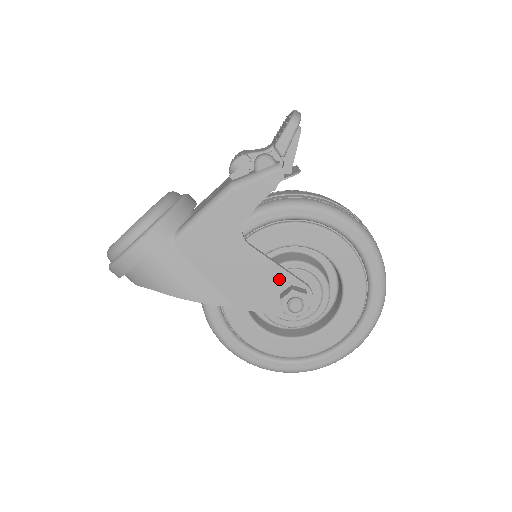
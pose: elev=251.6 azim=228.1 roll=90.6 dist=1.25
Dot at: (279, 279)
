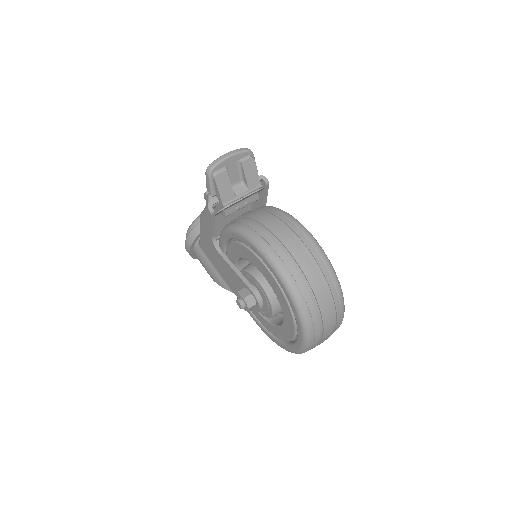
Dot at: (239, 281)
